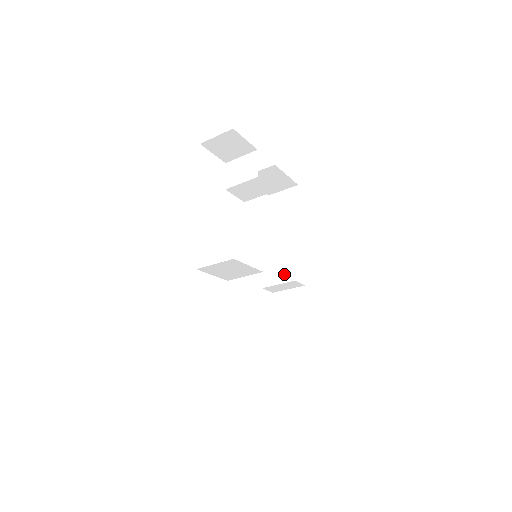
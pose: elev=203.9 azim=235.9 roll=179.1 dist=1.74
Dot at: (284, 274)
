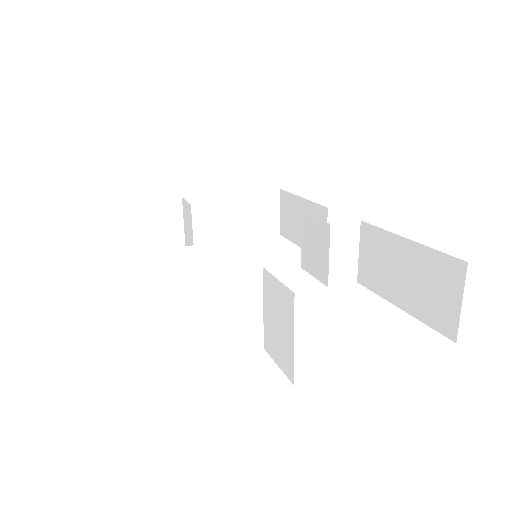
Dot at: (321, 240)
